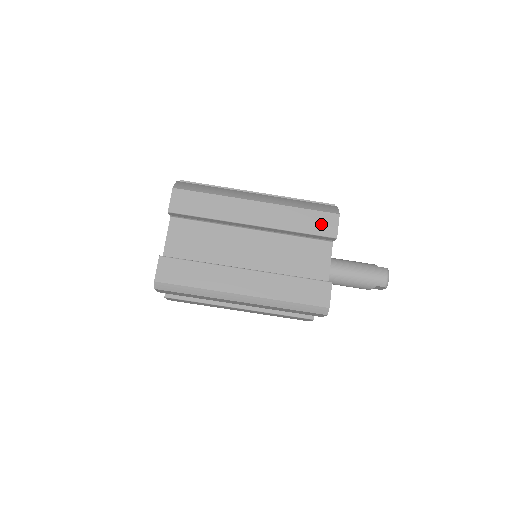
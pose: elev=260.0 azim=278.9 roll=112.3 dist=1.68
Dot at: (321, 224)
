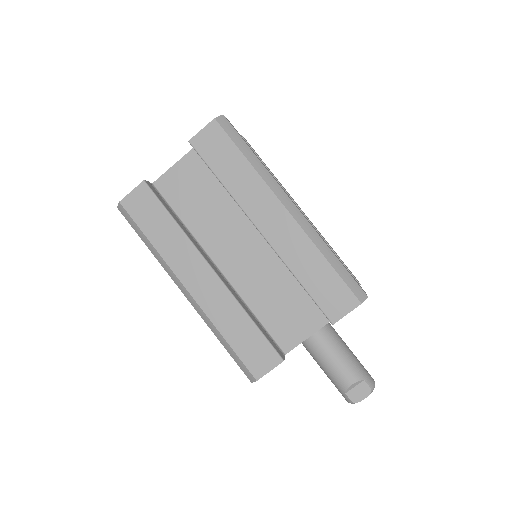
Dot at: occluded
